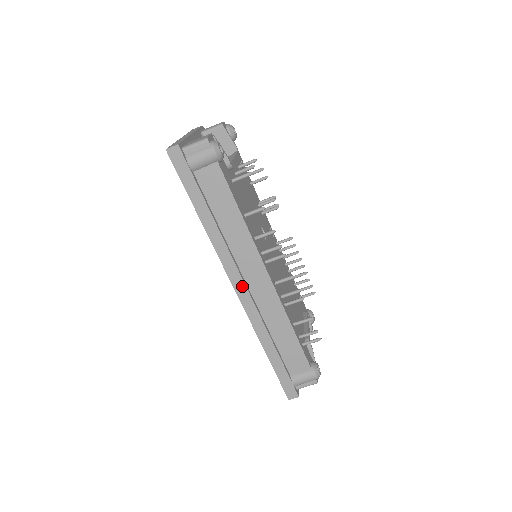
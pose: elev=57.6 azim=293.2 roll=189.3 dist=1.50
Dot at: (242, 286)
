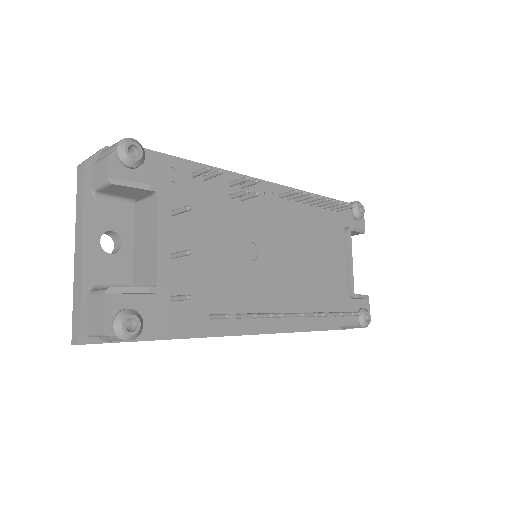
Dot at: occluded
